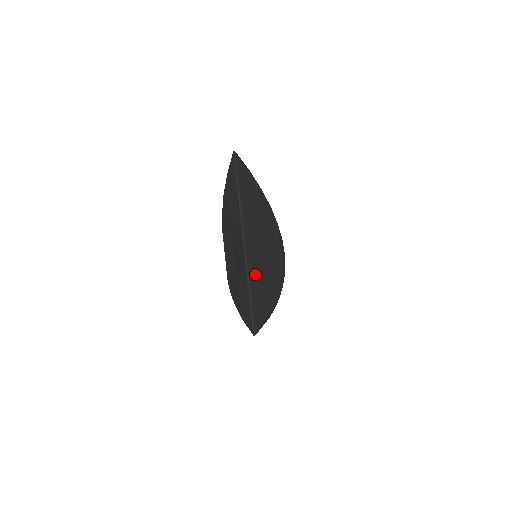
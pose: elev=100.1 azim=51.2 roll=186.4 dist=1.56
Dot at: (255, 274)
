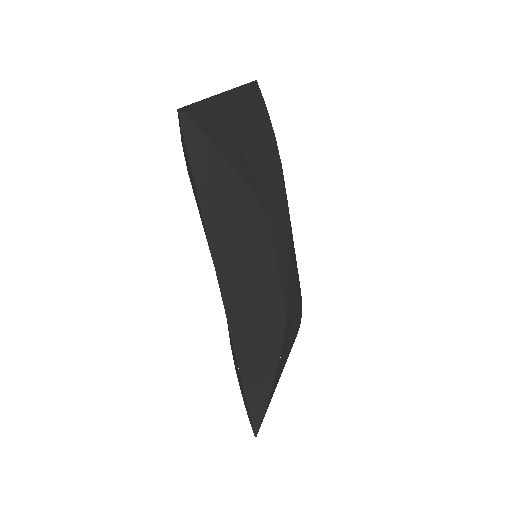
Dot at: (220, 114)
